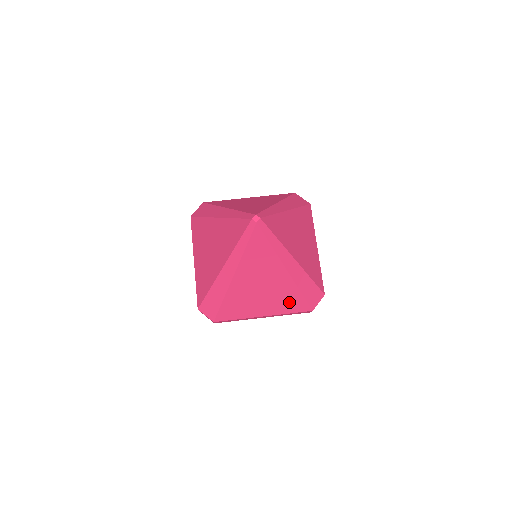
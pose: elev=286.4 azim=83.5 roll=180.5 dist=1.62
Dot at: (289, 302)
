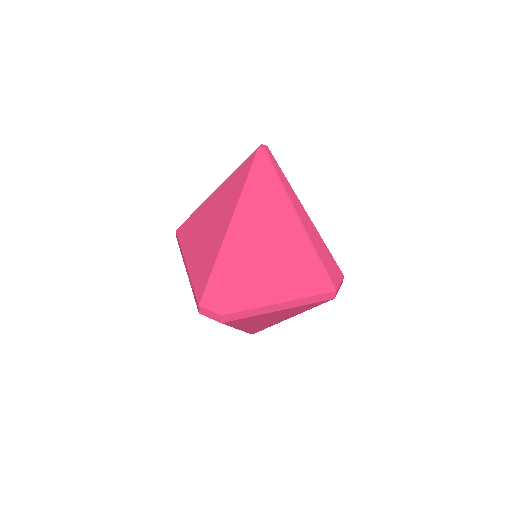
Dot at: (308, 276)
